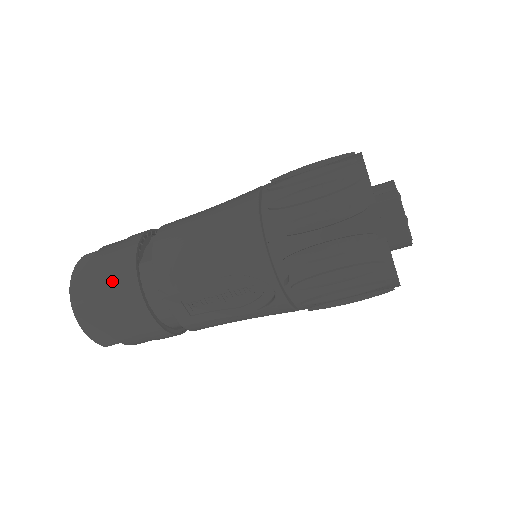
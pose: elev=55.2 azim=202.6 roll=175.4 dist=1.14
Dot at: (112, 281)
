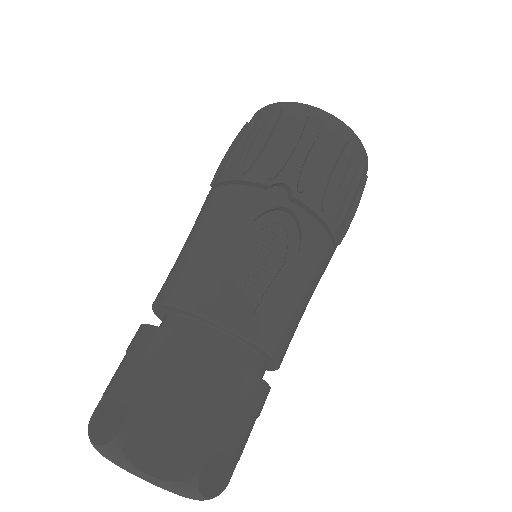
Dot at: (142, 365)
